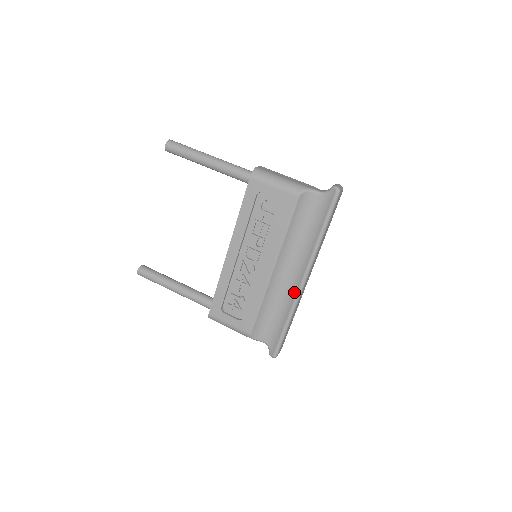
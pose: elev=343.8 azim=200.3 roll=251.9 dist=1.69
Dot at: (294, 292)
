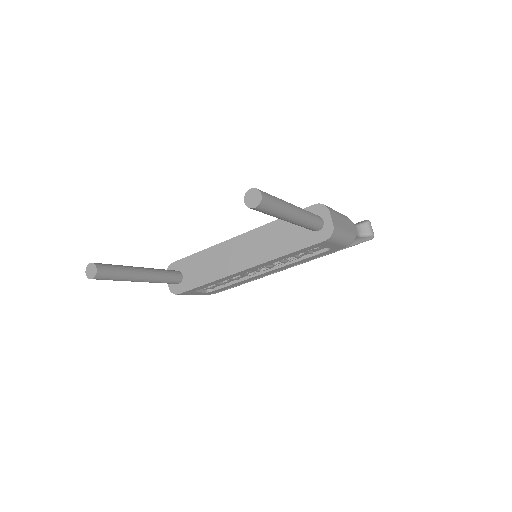
Dot at: occluded
